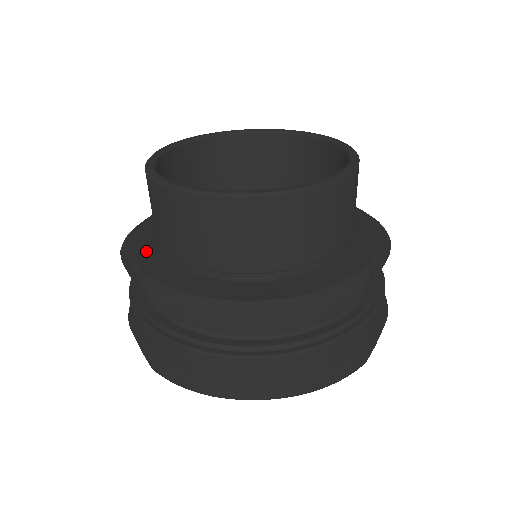
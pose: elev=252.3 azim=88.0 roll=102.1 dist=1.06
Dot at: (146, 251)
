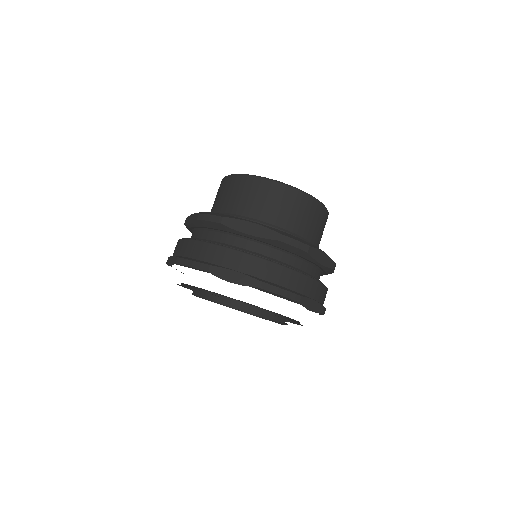
Dot at: occluded
